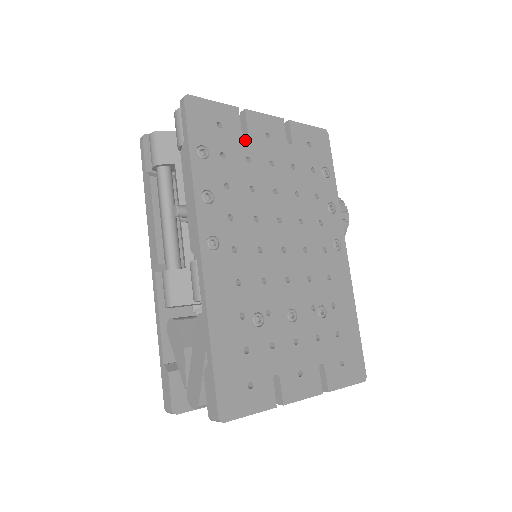
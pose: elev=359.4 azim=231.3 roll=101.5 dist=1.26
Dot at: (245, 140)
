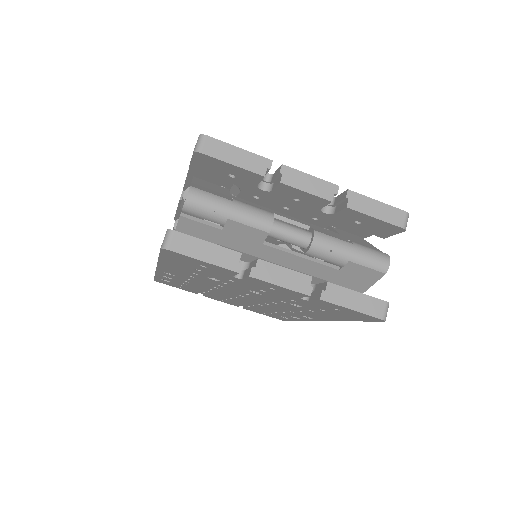
Dot at: occluded
